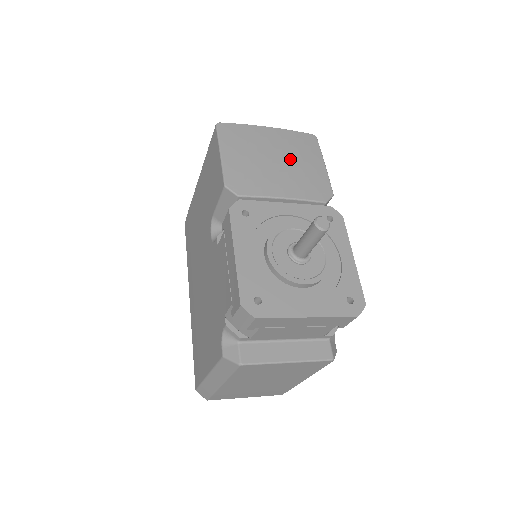
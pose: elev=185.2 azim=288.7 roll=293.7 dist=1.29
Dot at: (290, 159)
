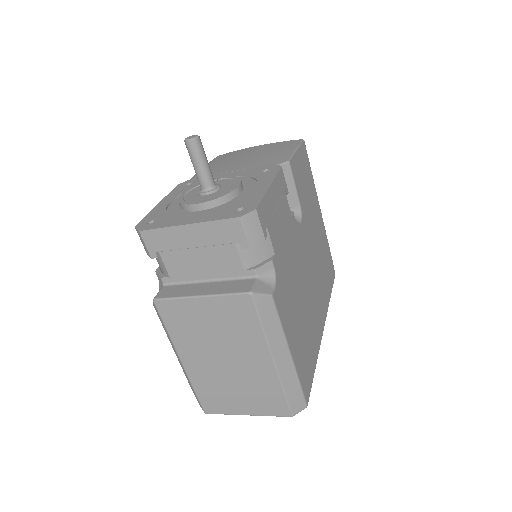
Dot at: (260, 153)
